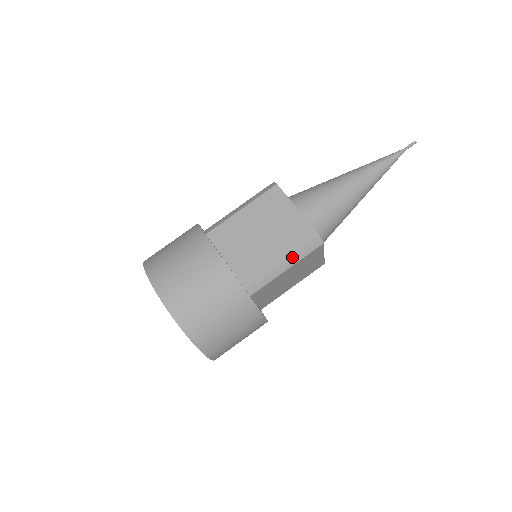
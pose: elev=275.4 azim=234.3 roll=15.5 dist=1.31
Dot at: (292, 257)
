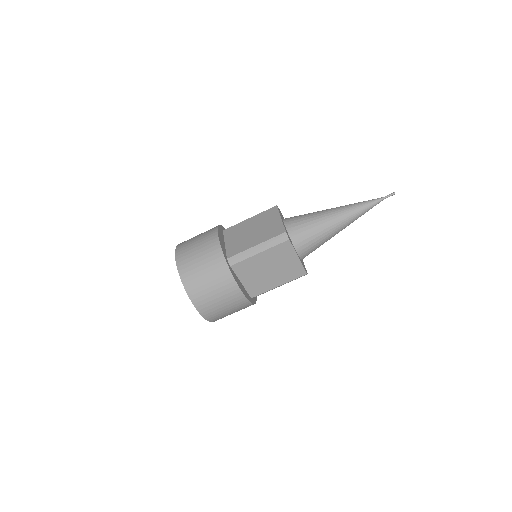
Dot at: (264, 244)
